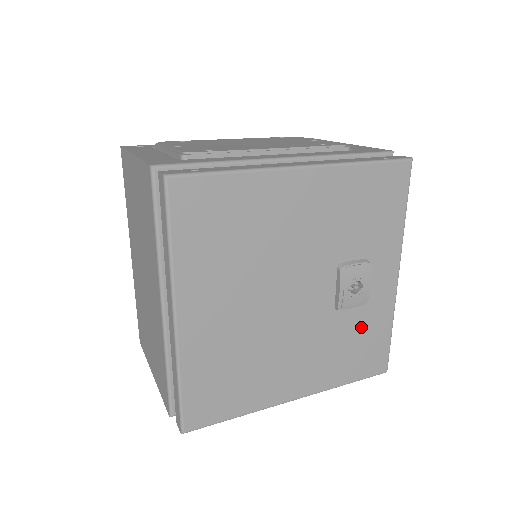
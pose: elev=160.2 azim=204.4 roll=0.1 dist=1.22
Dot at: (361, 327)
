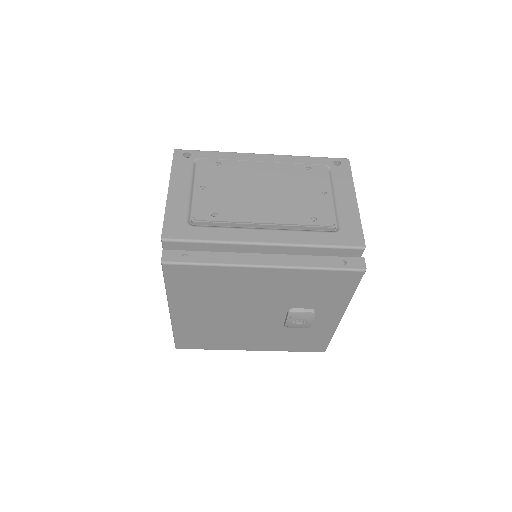
Dot at: (305, 333)
